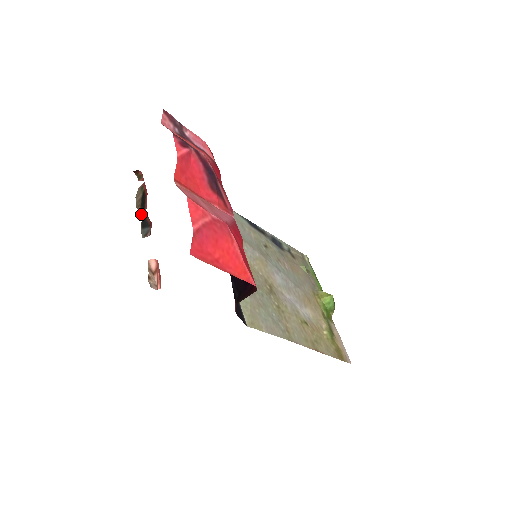
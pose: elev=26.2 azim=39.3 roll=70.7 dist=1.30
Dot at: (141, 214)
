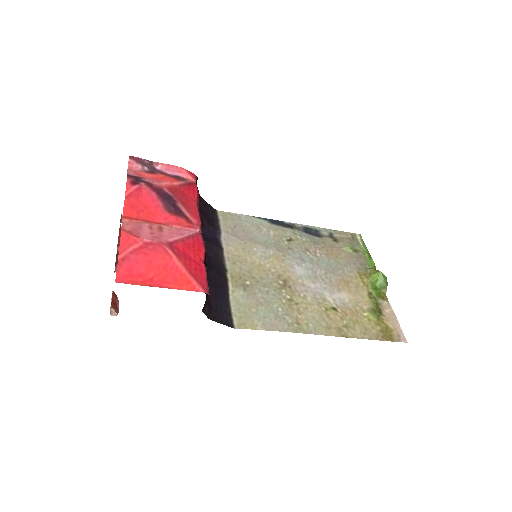
Dot at: occluded
